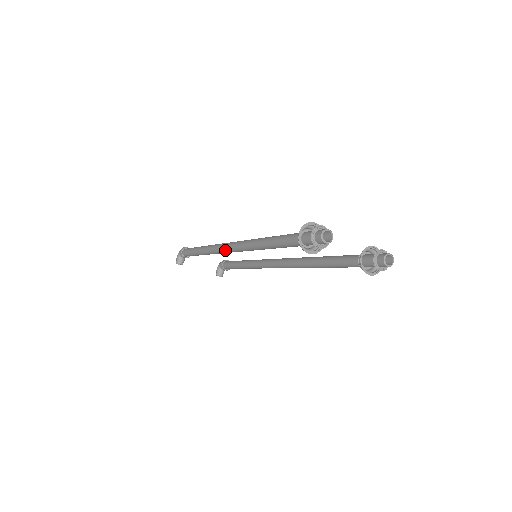
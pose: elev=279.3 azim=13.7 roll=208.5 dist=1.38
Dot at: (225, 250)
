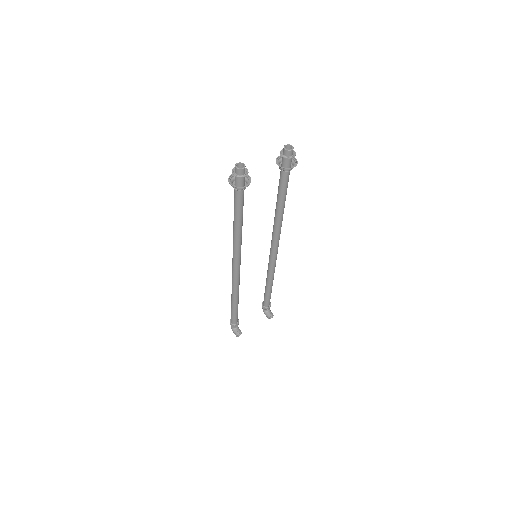
Dot at: (235, 271)
